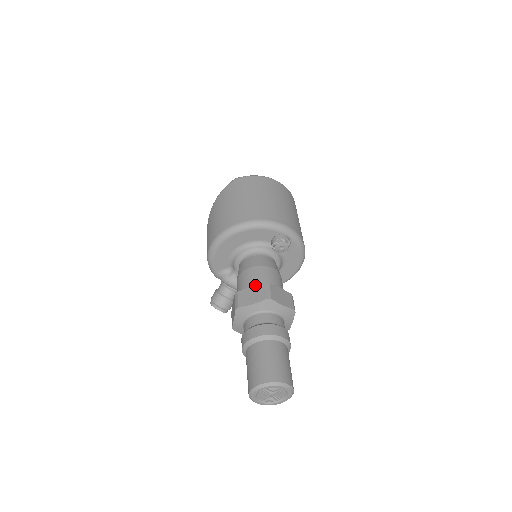
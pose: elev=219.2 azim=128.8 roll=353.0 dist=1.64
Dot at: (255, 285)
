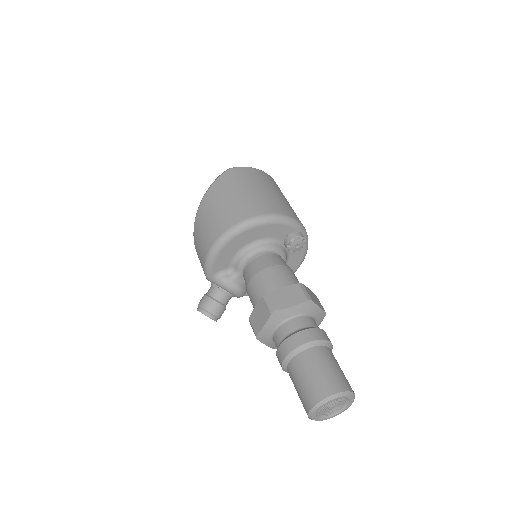
Dot at: occluded
